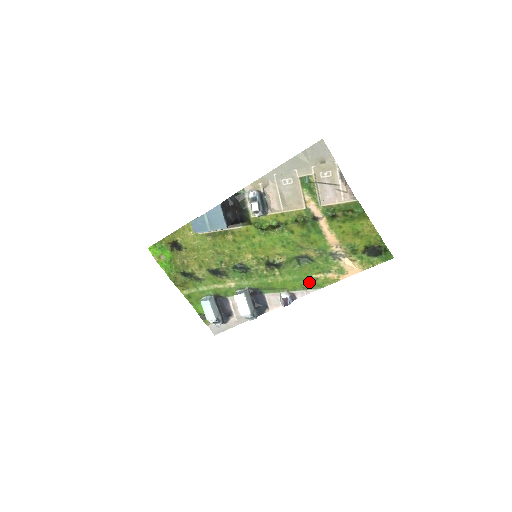
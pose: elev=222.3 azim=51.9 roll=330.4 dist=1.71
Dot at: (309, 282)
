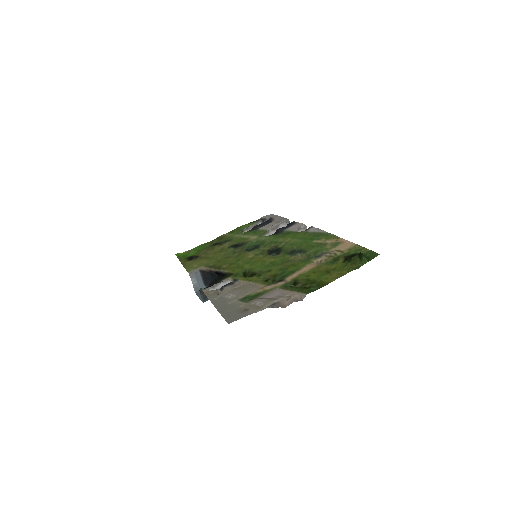
Dot at: (314, 237)
